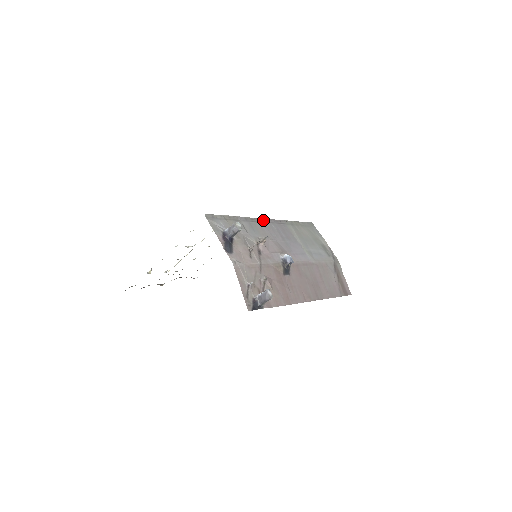
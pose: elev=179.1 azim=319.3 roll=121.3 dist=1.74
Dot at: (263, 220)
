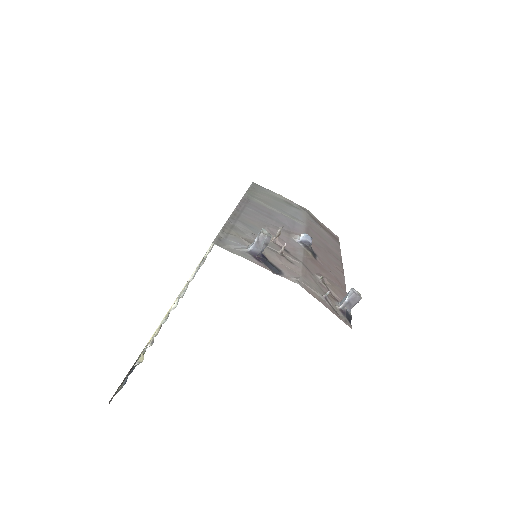
Dot at: (239, 209)
